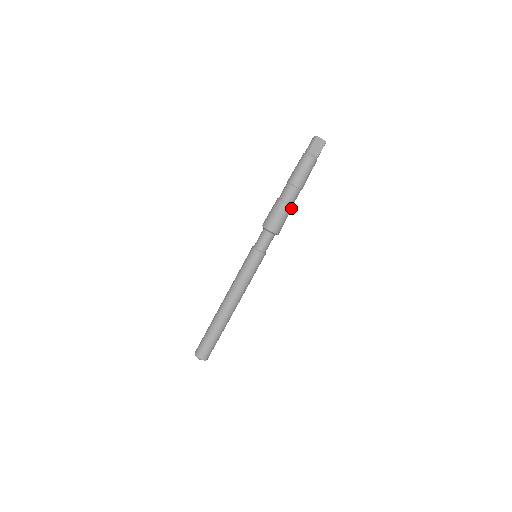
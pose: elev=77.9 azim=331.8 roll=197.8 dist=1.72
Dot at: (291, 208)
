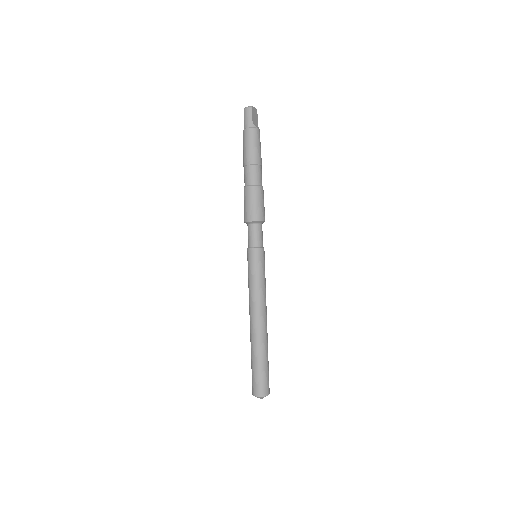
Dot at: occluded
